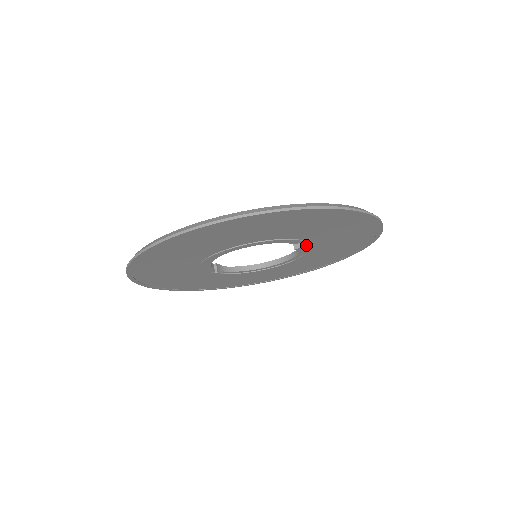
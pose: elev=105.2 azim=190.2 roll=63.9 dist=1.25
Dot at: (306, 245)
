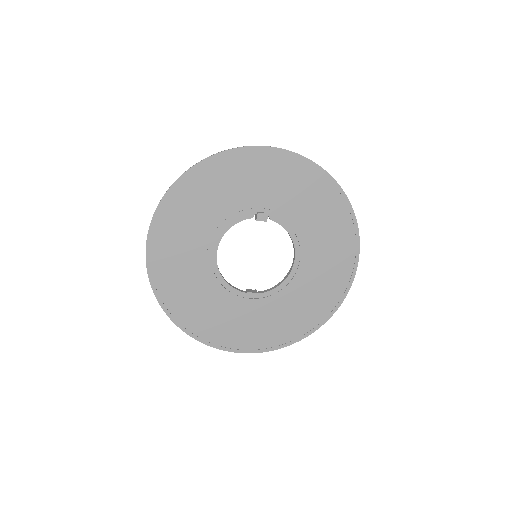
Dot at: (264, 213)
